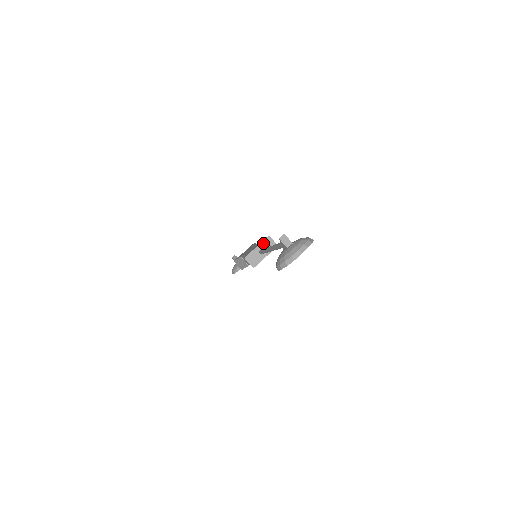
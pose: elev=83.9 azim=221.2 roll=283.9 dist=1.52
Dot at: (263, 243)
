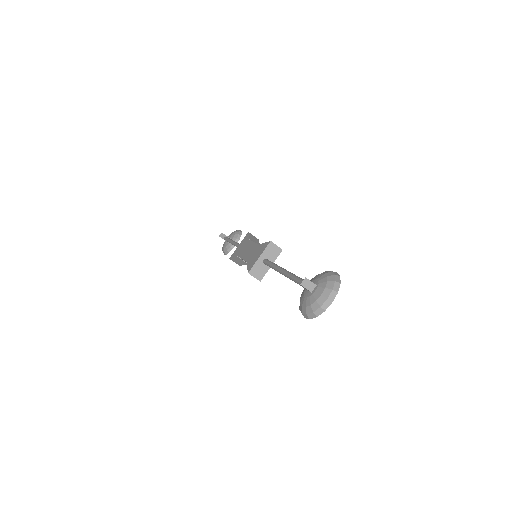
Dot at: (265, 251)
